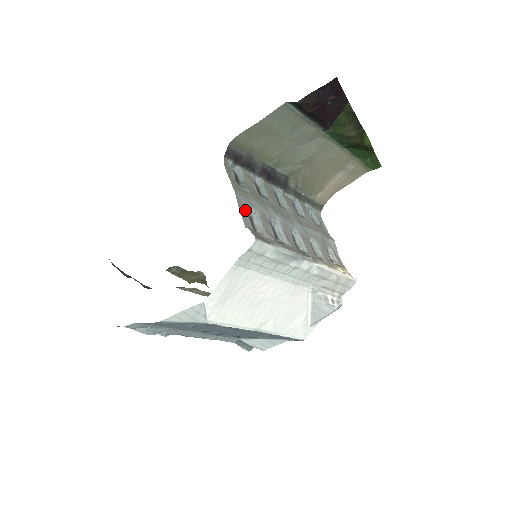
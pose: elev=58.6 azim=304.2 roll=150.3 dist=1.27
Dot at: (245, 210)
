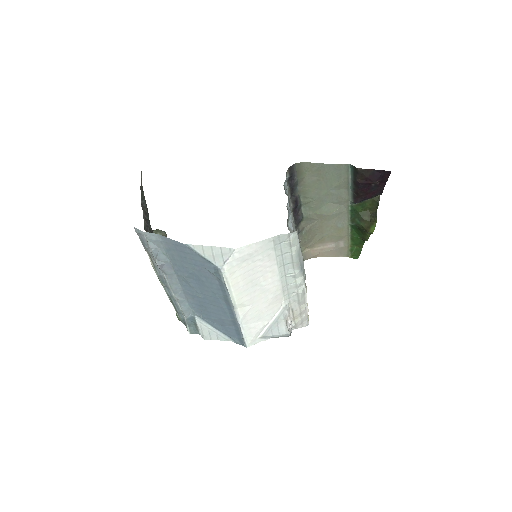
Dot at: (290, 210)
